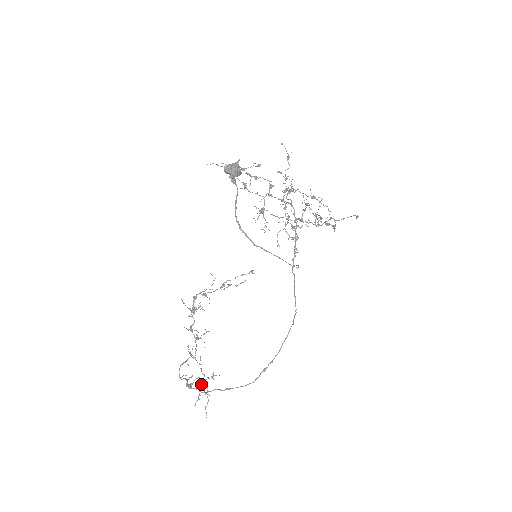
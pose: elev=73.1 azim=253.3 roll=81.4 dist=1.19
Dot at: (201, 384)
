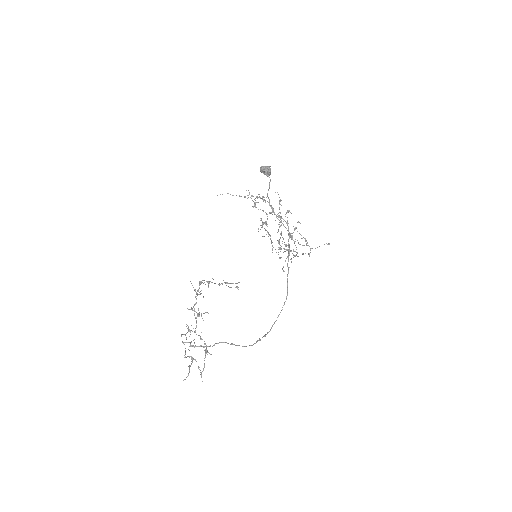
Dot at: (191, 363)
